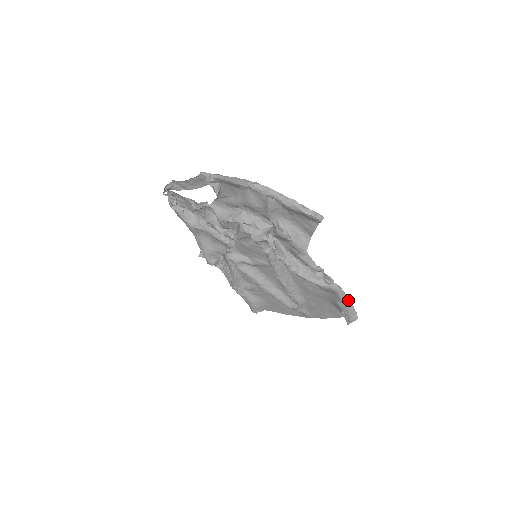
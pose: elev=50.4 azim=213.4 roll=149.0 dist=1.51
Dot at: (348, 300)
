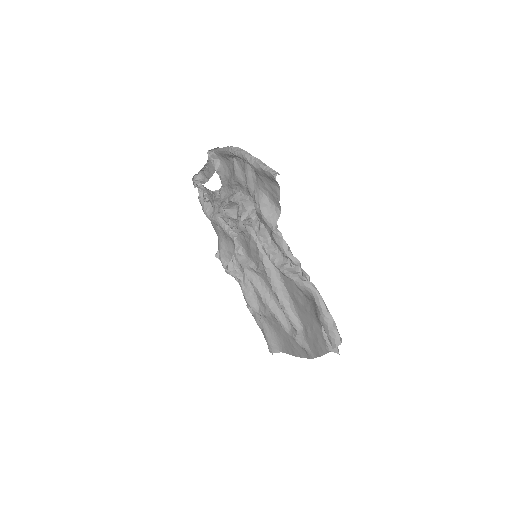
Dot at: (326, 310)
